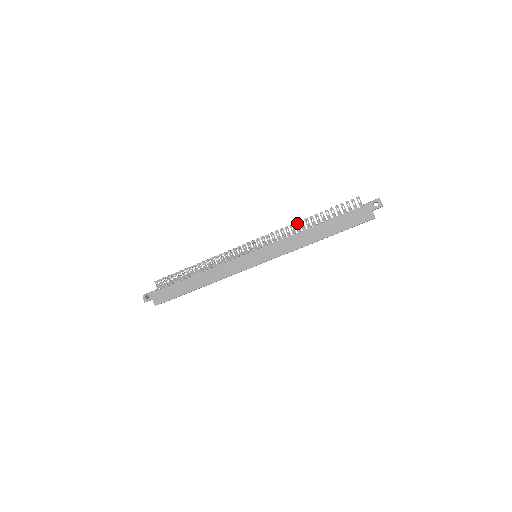
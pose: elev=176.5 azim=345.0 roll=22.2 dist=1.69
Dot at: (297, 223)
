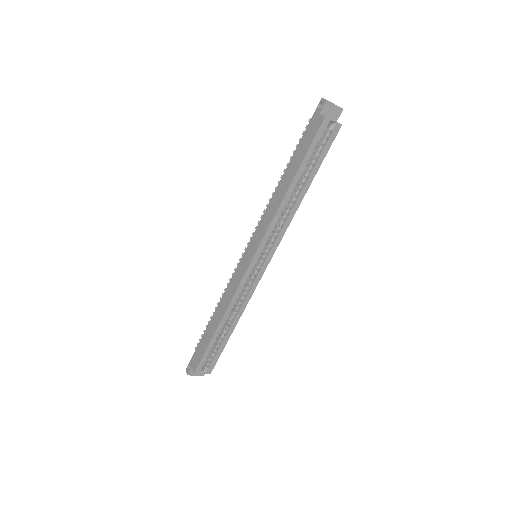
Dot at: occluded
